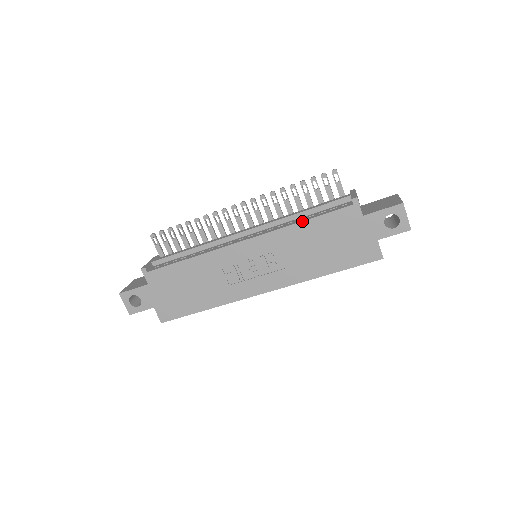
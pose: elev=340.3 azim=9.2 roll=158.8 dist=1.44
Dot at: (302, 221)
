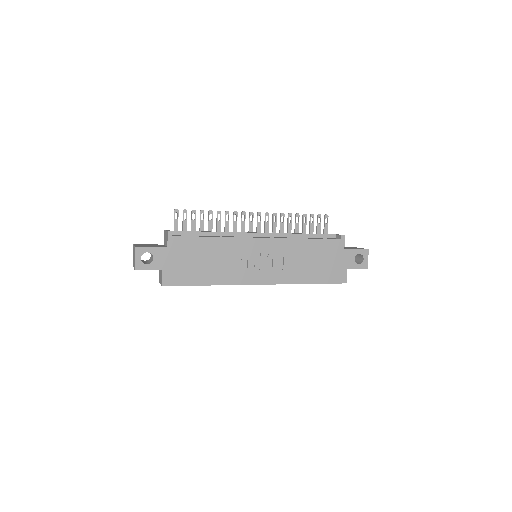
Dot at: (307, 238)
